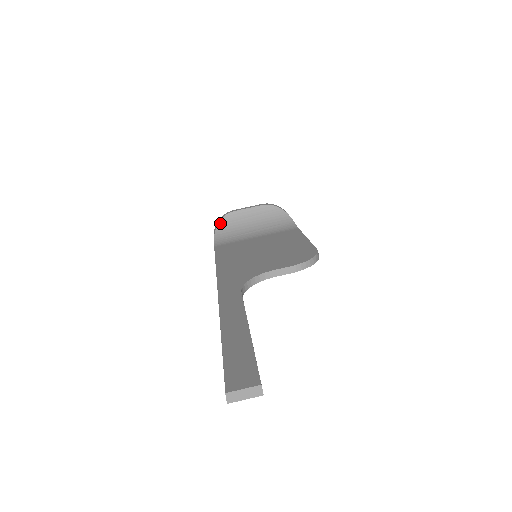
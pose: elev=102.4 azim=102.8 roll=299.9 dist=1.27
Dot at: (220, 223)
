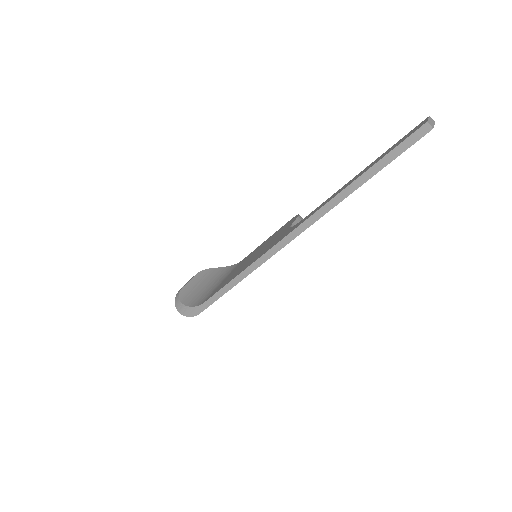
Dot at: (181, 300)
